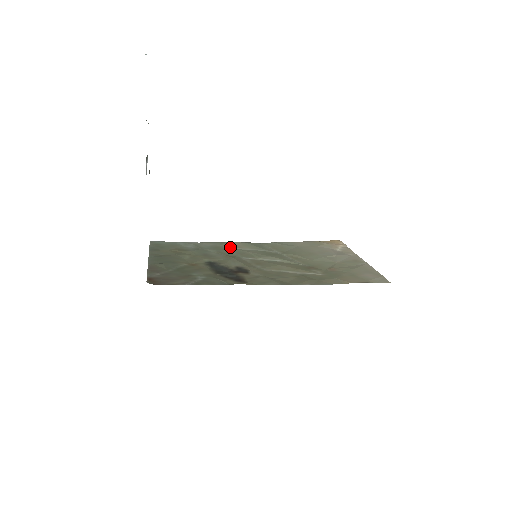
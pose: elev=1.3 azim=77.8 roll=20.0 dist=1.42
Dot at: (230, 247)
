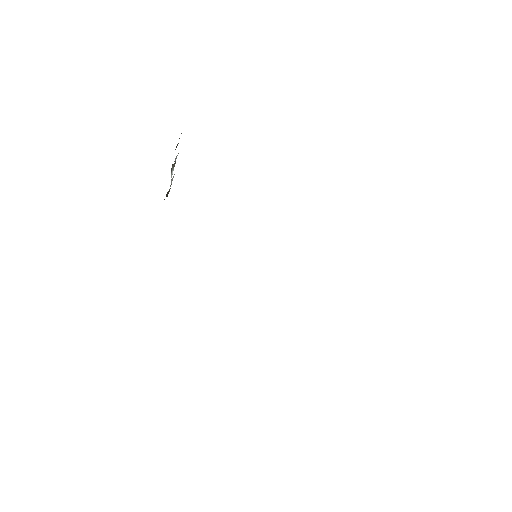
Dot at: occluded
